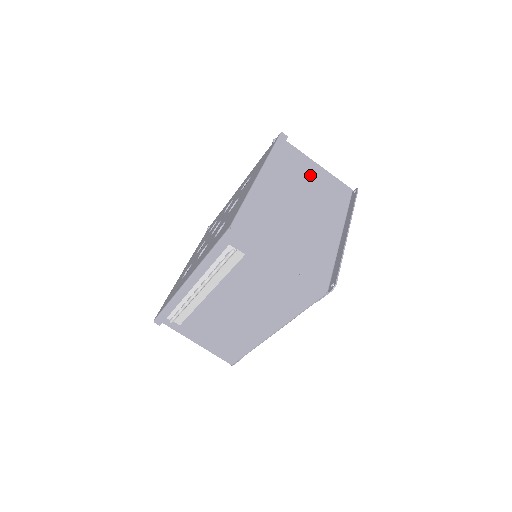
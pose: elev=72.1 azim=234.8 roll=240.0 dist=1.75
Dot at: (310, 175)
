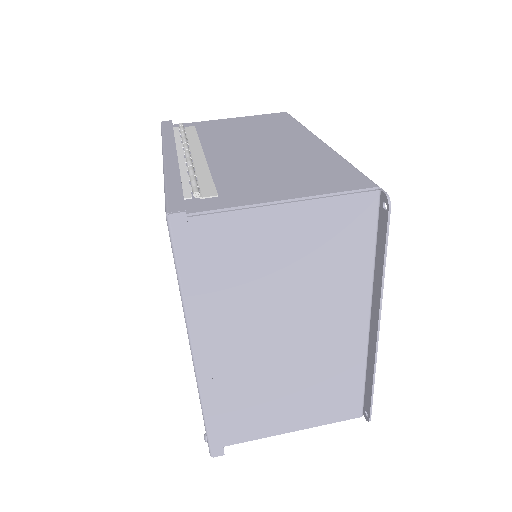
Dot at: occluded
